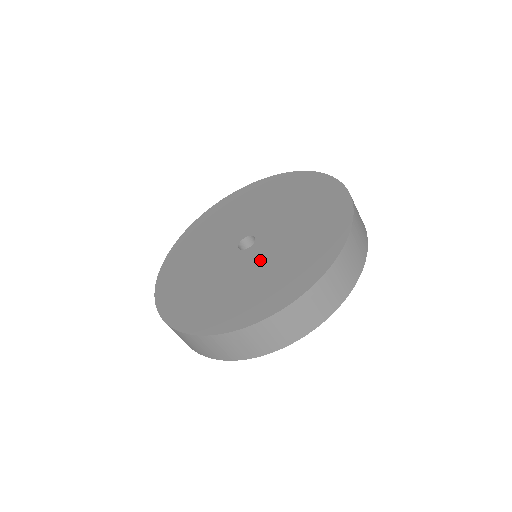
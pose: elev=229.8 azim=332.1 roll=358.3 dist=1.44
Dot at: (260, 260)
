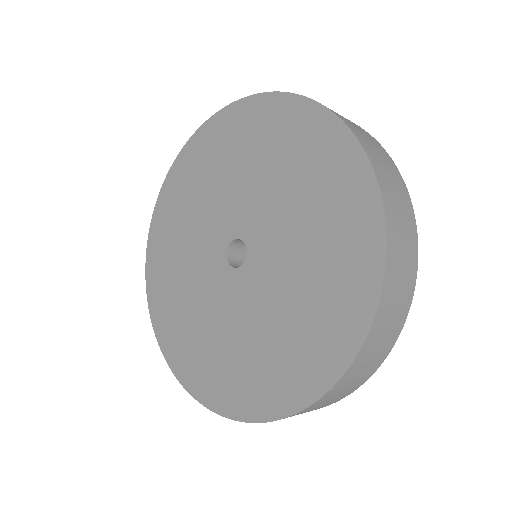
Dot at: (225, 307)
